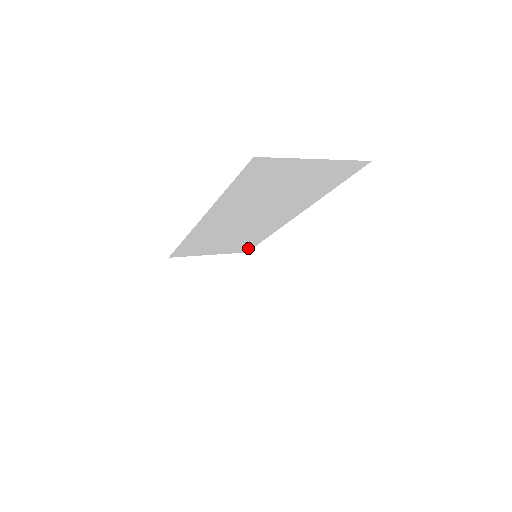
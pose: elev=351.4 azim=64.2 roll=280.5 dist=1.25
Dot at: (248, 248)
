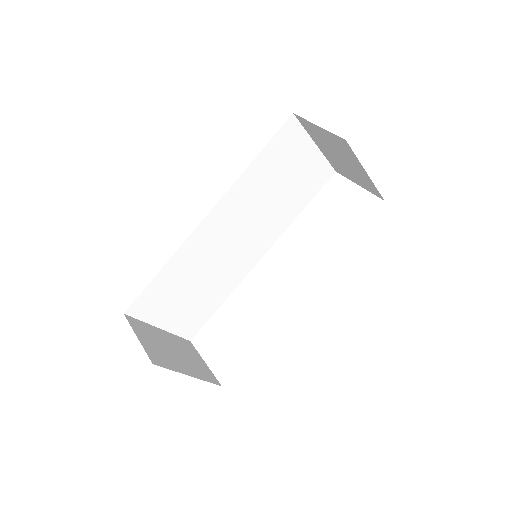
Dot at: (197, 327)
